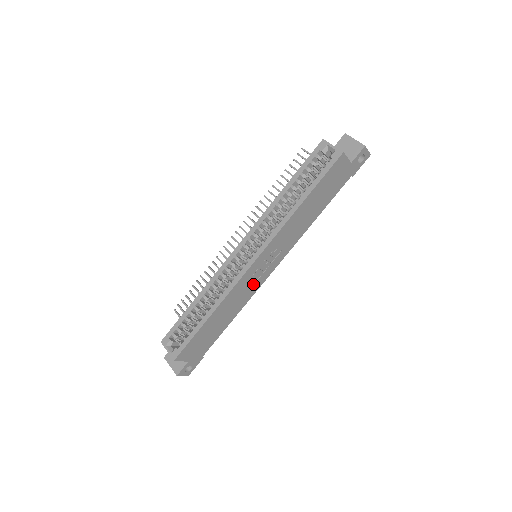
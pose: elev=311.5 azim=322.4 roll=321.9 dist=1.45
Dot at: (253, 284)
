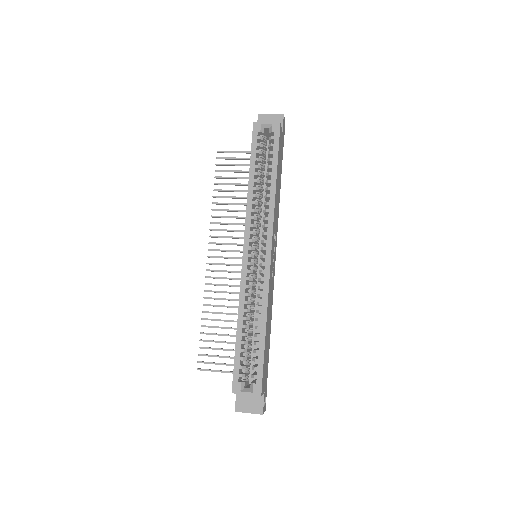
Dot at: (272, 280)
